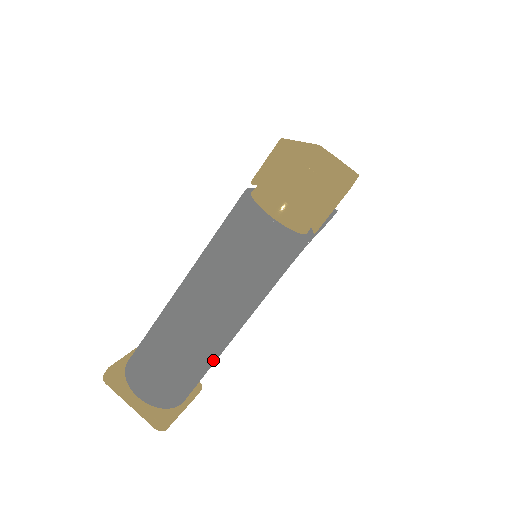
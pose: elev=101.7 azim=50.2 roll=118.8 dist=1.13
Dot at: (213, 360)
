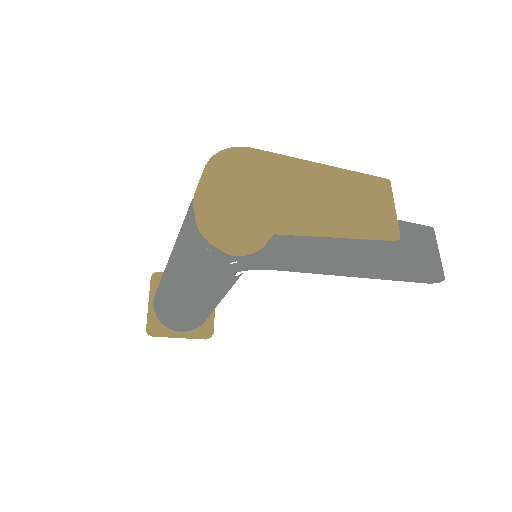
Dot at: (184, 312)
